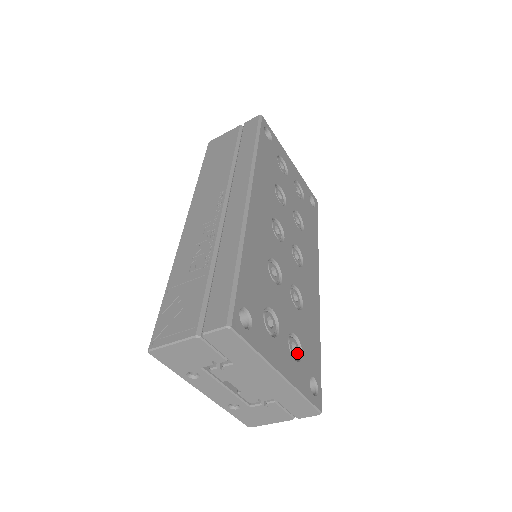
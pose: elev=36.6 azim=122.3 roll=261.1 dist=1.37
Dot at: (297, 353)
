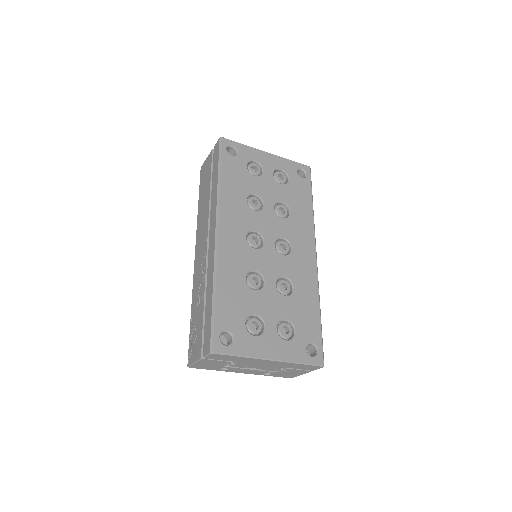
Dot at: (290, 333)
